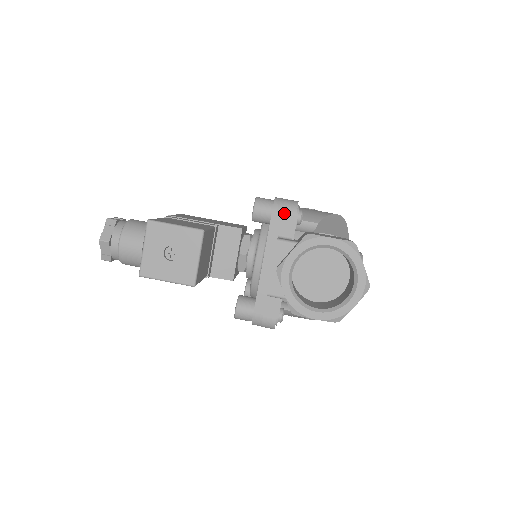
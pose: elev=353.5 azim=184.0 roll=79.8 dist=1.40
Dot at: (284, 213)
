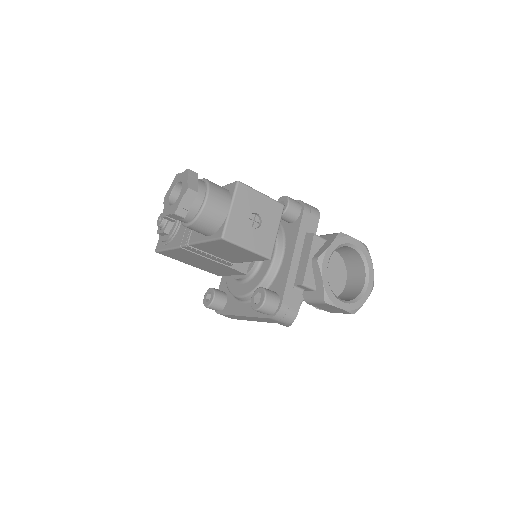
Dot at: (312, 213)
